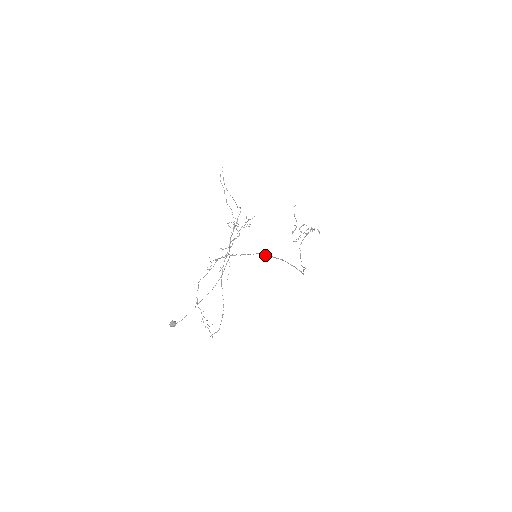
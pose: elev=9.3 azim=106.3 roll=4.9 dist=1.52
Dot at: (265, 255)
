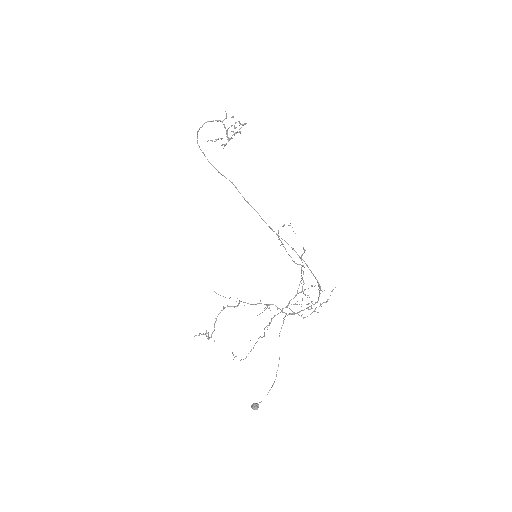
Dot at: occluded
